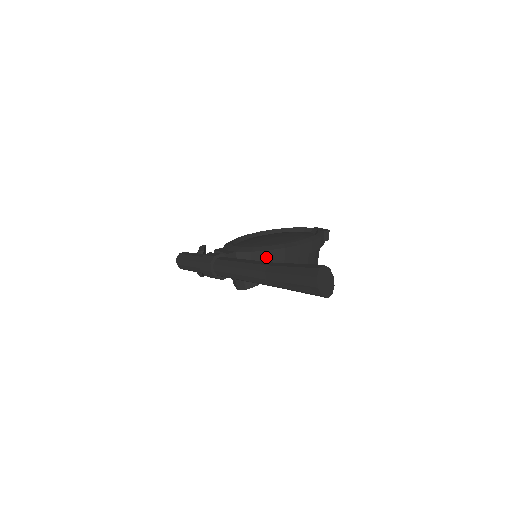
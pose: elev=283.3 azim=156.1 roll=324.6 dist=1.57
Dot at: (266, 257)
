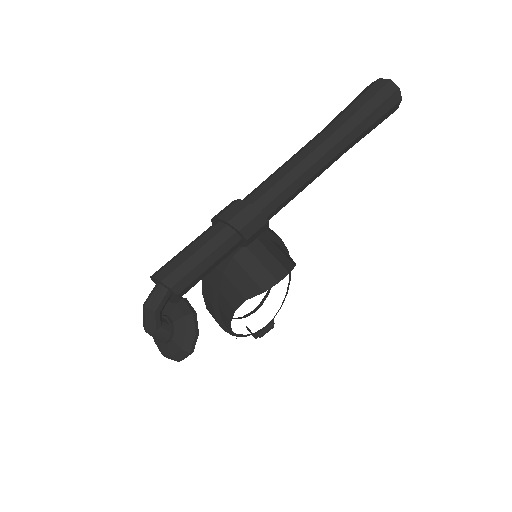
Dot at: (274, 233)
